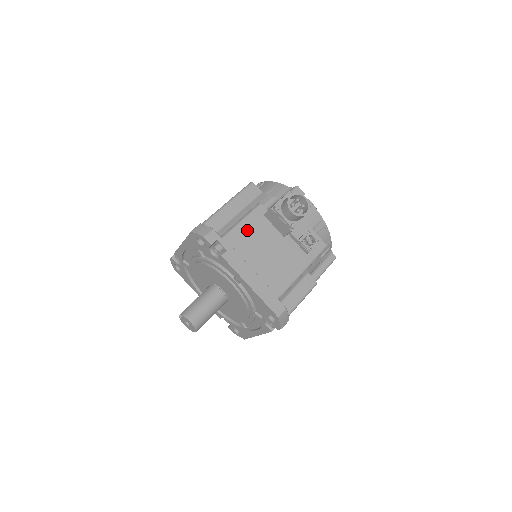
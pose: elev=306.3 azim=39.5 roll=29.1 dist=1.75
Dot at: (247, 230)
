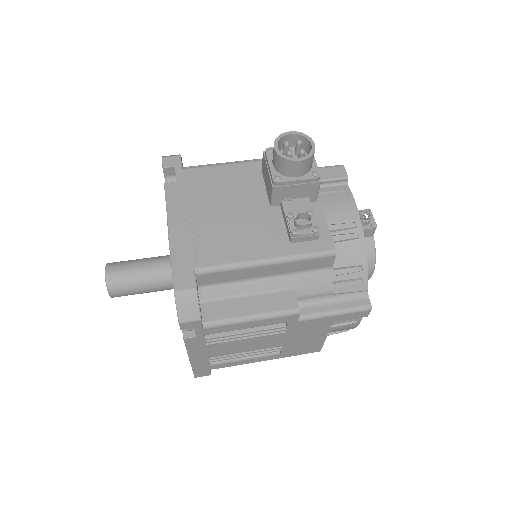
Dot at: (223, 175)
